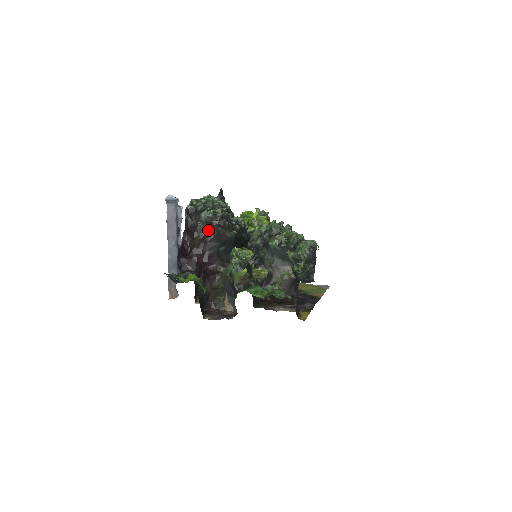
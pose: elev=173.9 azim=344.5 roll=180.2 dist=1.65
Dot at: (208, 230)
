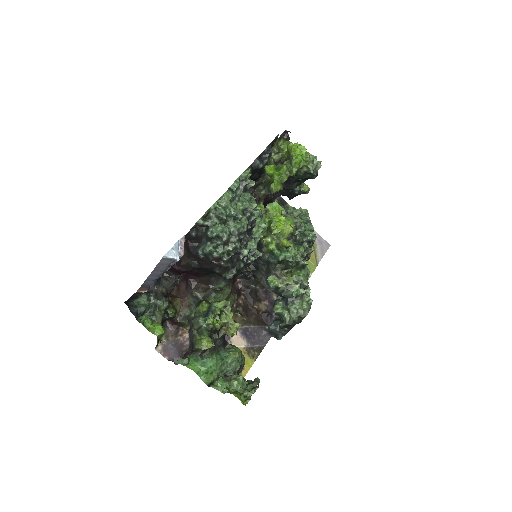
Dot at: (206, 262)
